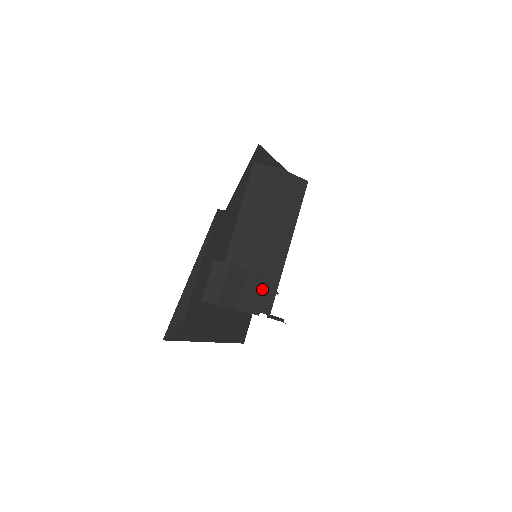
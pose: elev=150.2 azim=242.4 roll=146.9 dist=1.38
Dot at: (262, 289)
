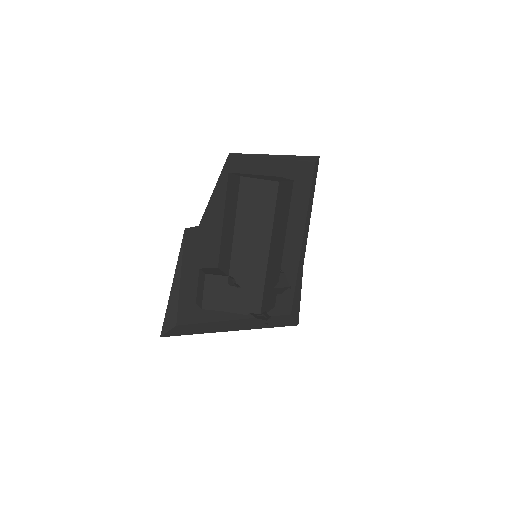
Dot at: (247, 292)
